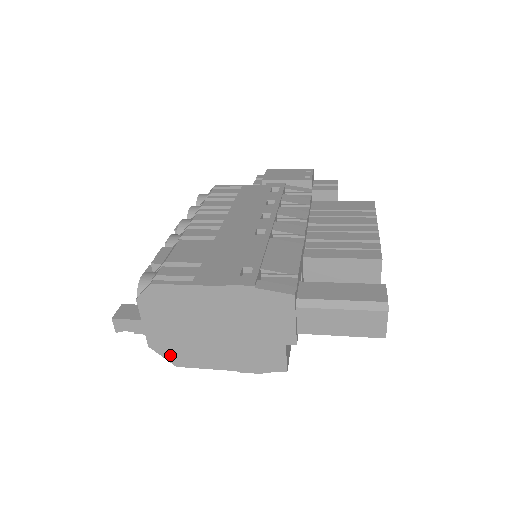
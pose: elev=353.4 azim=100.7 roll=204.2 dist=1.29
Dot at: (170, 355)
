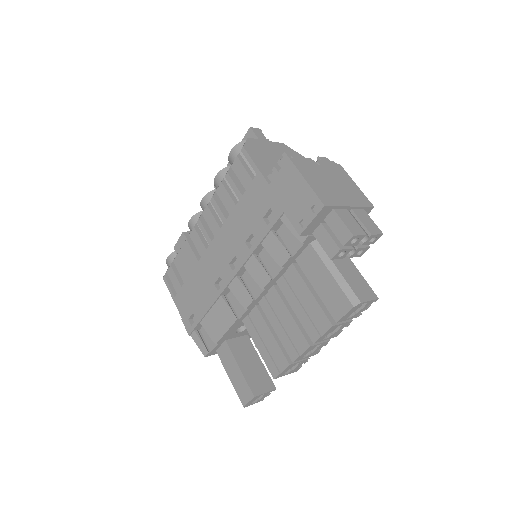
Dot at: occluded
